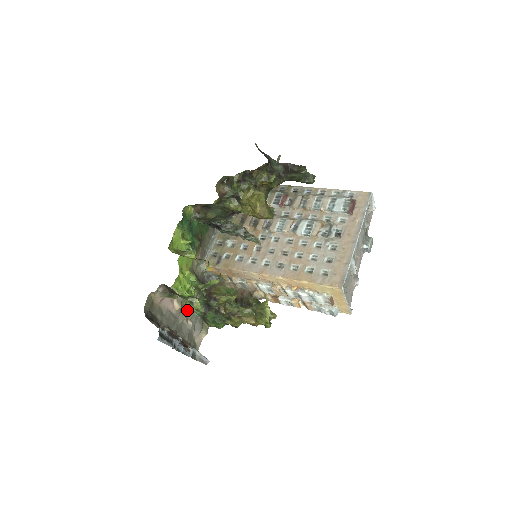
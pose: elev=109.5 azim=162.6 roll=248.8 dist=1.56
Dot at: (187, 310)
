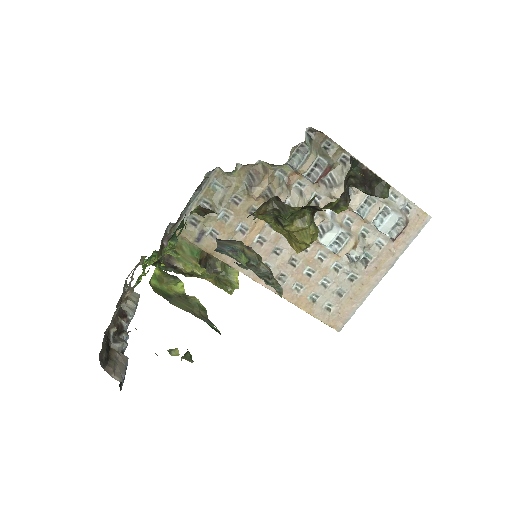
Dot at: occluded
